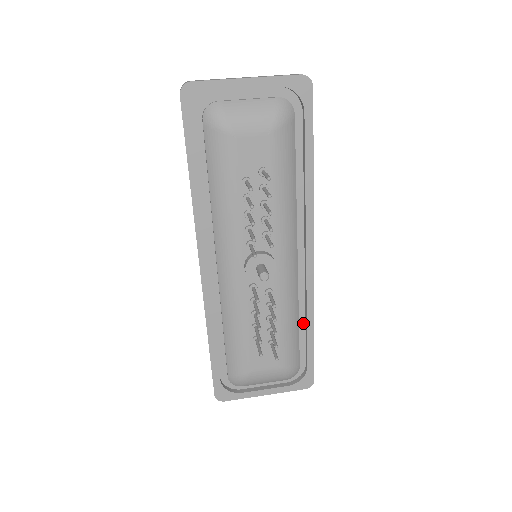
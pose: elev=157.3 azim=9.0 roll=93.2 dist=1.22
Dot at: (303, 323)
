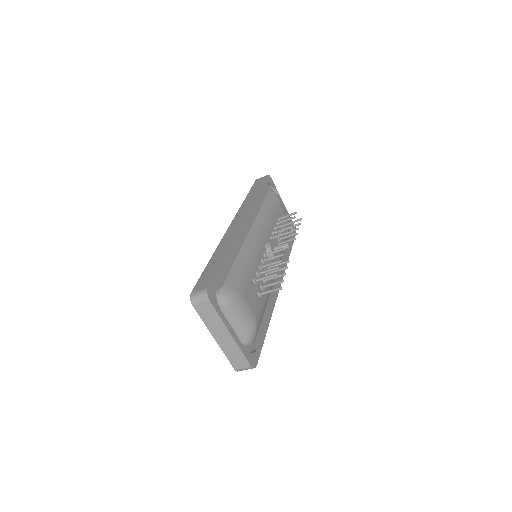
Dot at: (262, 318)
